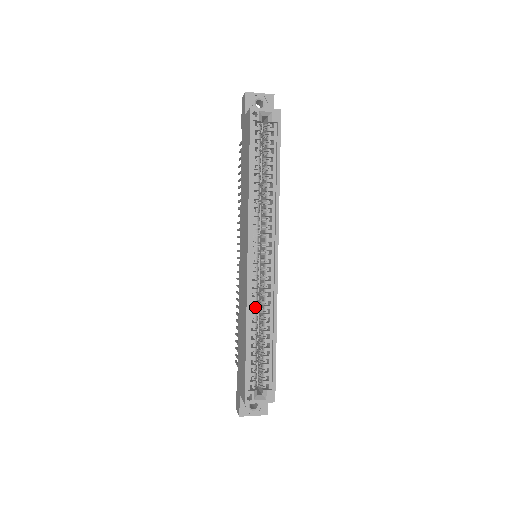
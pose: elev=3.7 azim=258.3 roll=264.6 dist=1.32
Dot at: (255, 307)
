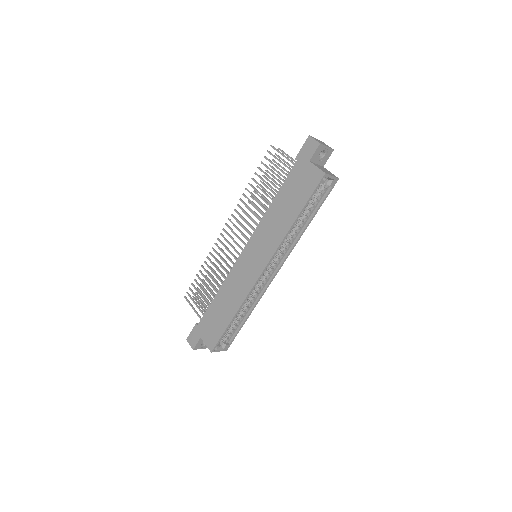
Dot at: (247, 299)
